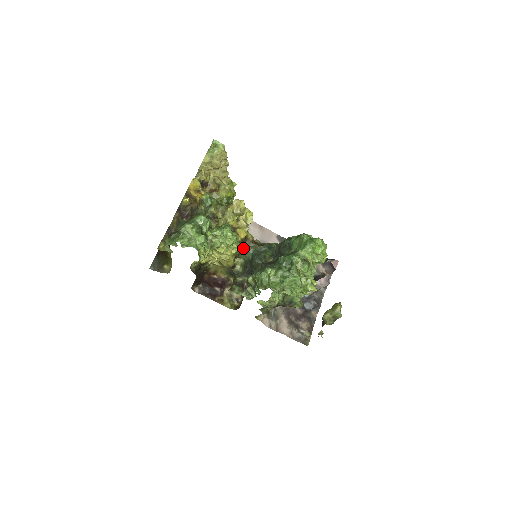
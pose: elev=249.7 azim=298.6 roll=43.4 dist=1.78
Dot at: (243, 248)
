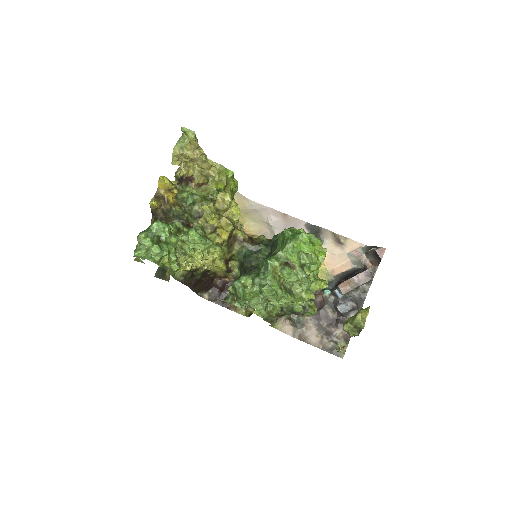
Dot at: (233, 249)
